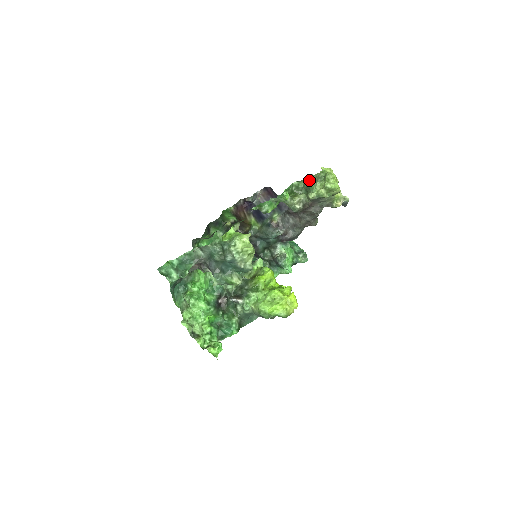
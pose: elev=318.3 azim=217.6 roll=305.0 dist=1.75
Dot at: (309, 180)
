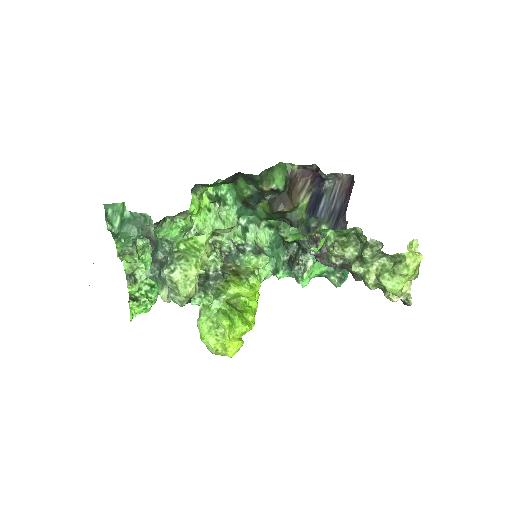
Dot at: (370, 249)
